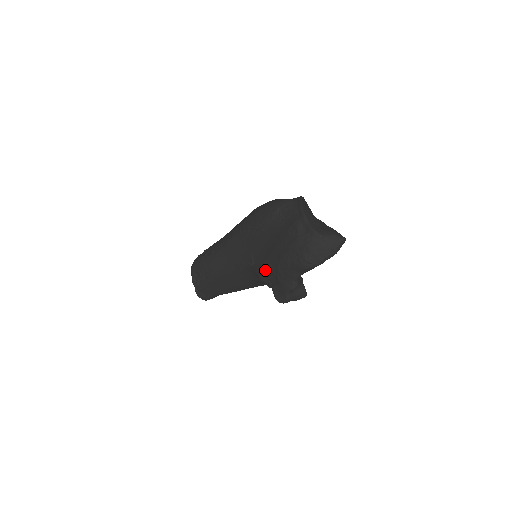
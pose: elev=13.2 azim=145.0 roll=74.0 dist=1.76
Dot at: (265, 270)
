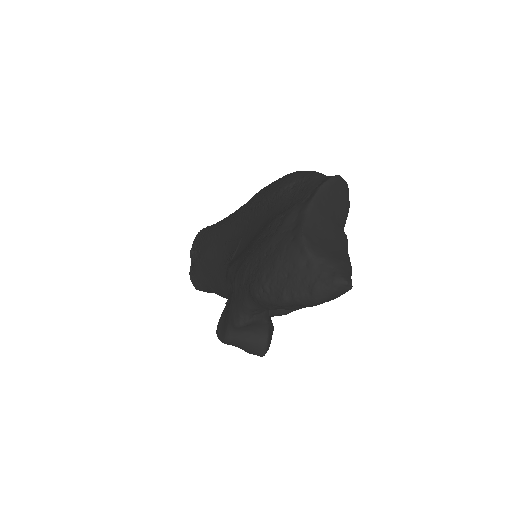
Dot at: (229, 273)
